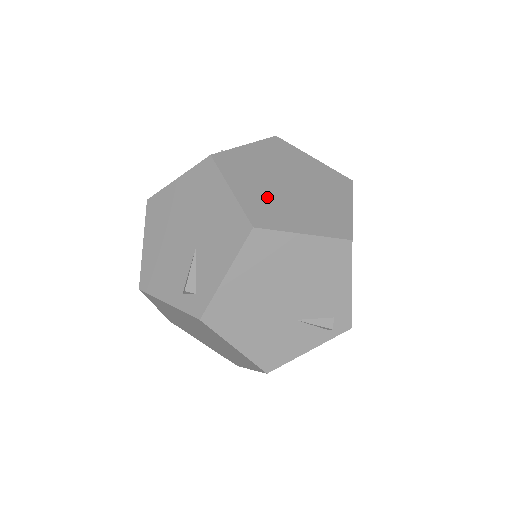
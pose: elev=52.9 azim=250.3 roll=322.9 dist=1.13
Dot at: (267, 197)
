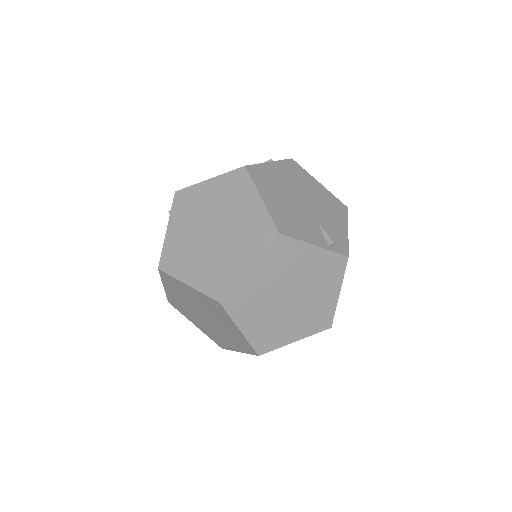
Dot at: occluded
